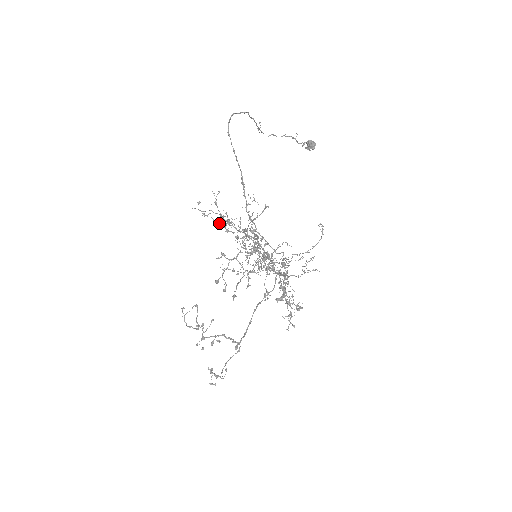
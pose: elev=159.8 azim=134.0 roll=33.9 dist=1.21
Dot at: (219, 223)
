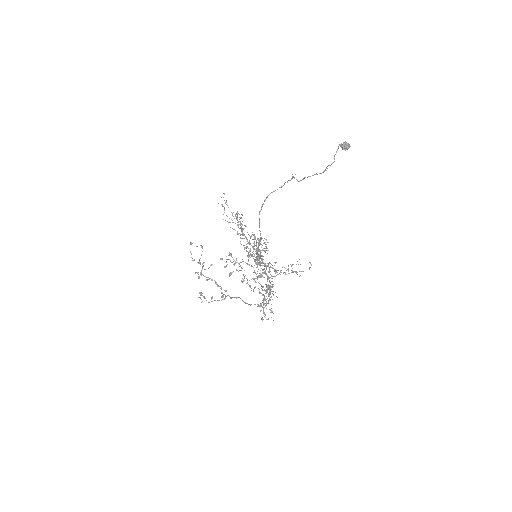
Dot at: (235, 230)
